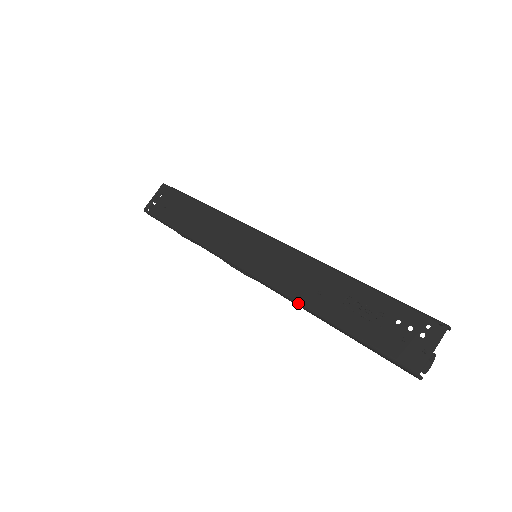
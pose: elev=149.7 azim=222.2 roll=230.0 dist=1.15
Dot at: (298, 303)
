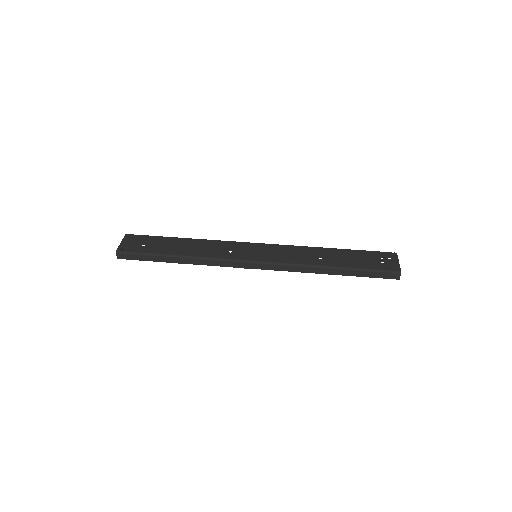
Dot at: (311, 266)
